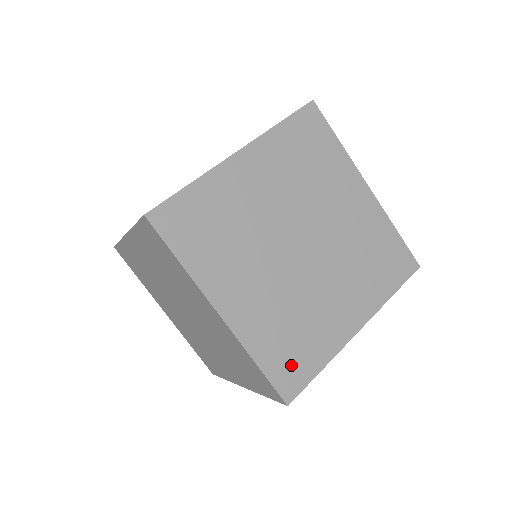
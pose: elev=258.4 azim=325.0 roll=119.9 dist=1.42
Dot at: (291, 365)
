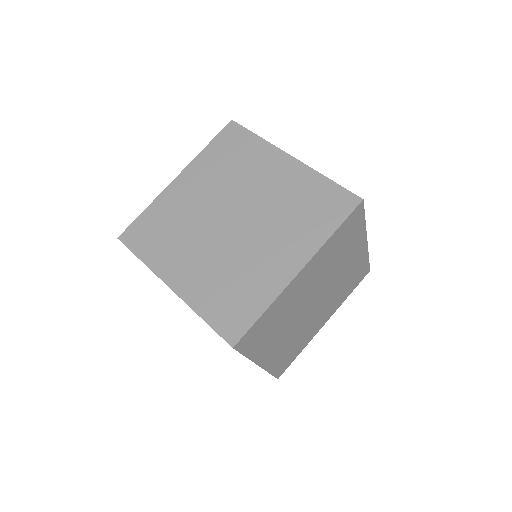
Dot at: (233, 314)
